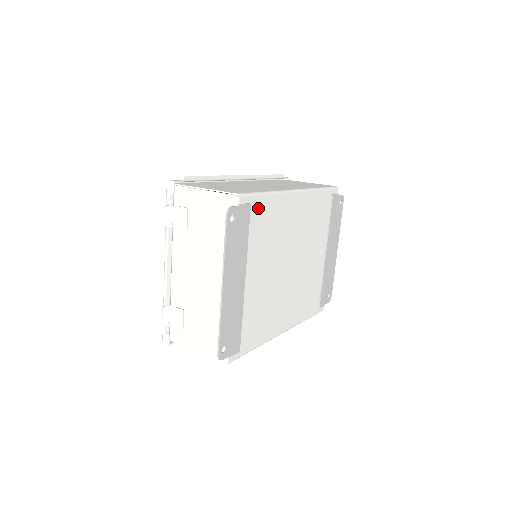
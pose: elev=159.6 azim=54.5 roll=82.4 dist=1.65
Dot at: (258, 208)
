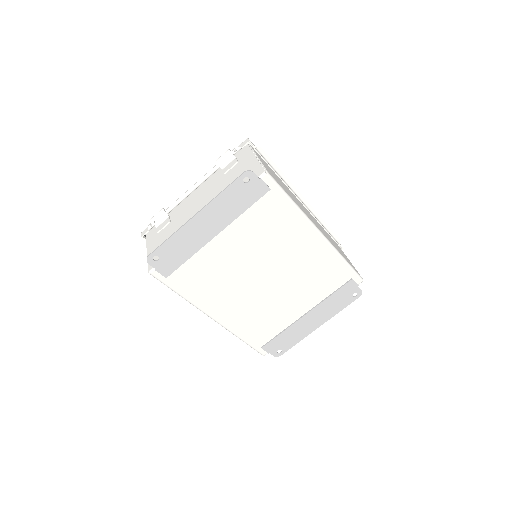
Dot at: (275, 201)
